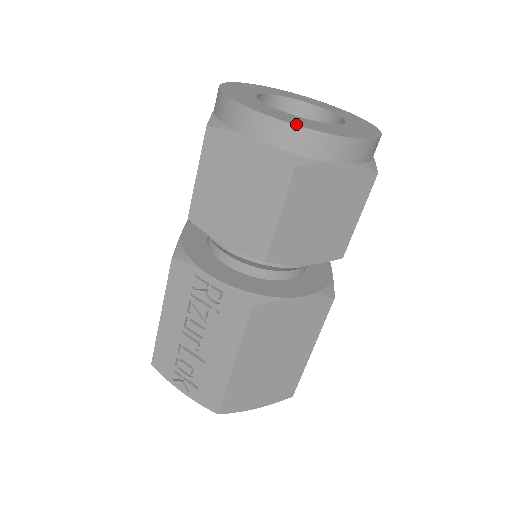
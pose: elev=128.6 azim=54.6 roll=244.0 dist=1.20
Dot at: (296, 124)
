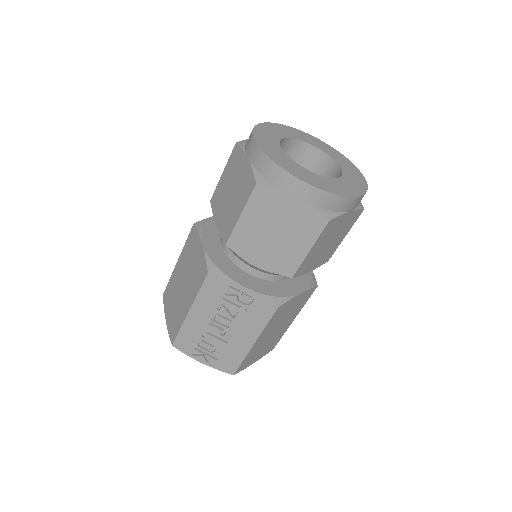
Dot at: (331, 192)
